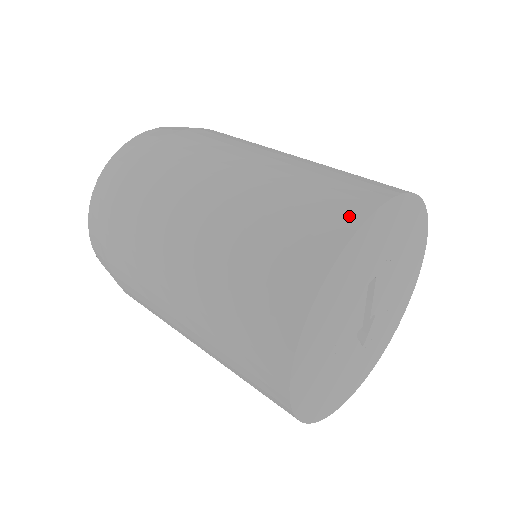
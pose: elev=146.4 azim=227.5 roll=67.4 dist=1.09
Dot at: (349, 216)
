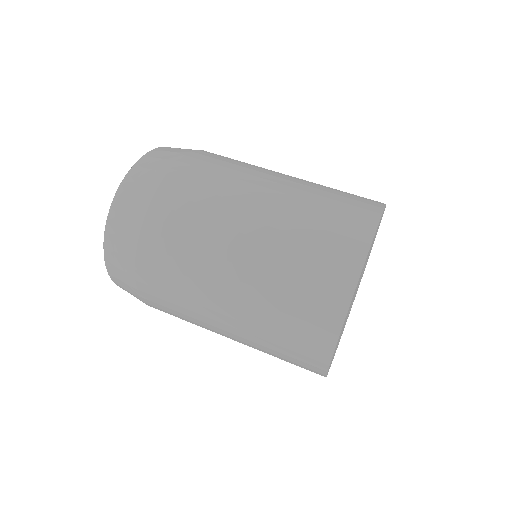
Dot at: (369, 213)
